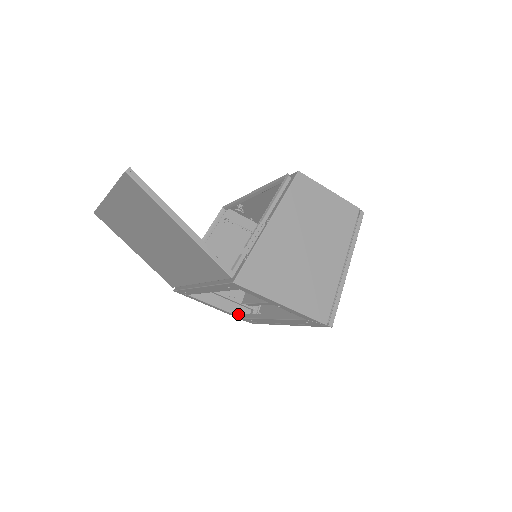
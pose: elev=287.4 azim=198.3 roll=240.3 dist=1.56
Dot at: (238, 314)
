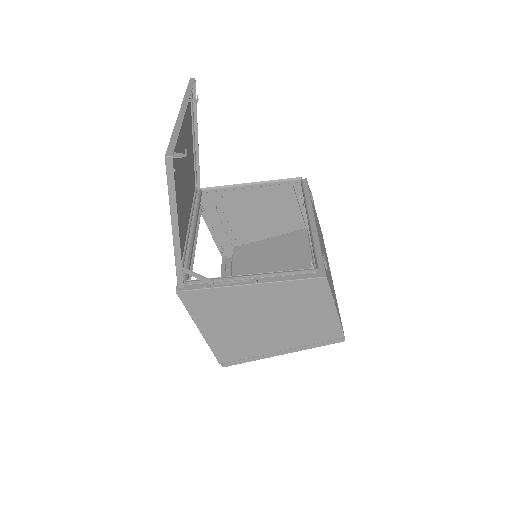
Dot at: (225, 248)
